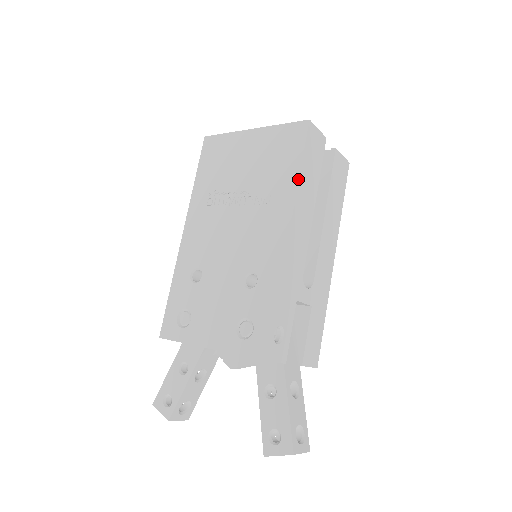
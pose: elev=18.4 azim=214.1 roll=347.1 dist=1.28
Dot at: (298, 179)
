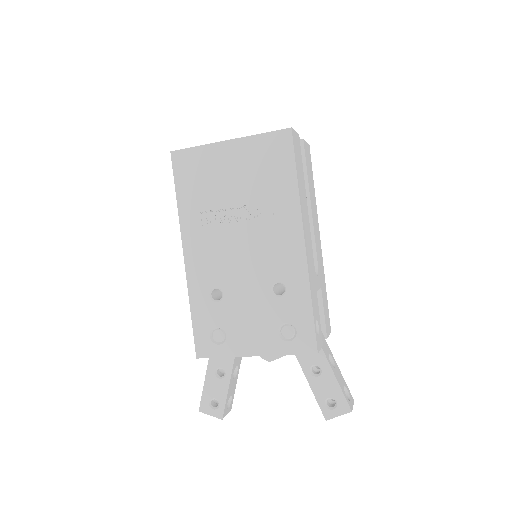
Dot at: (298, 189)
